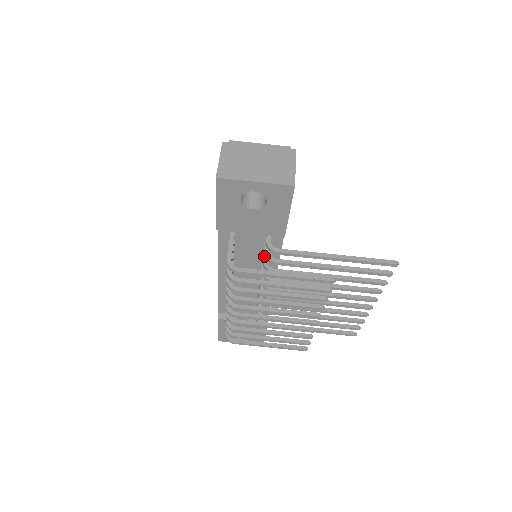
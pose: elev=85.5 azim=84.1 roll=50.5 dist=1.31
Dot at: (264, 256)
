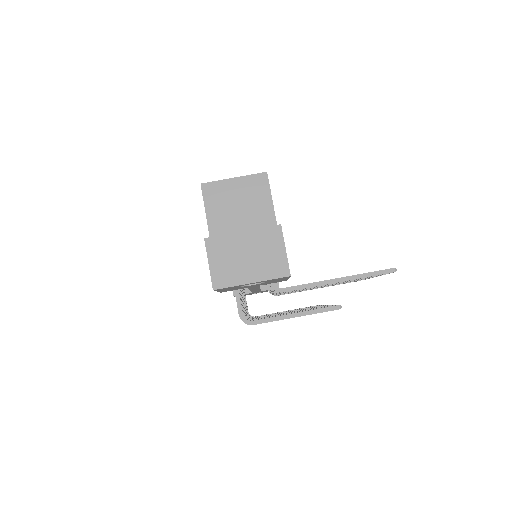
Dot at: occluded
